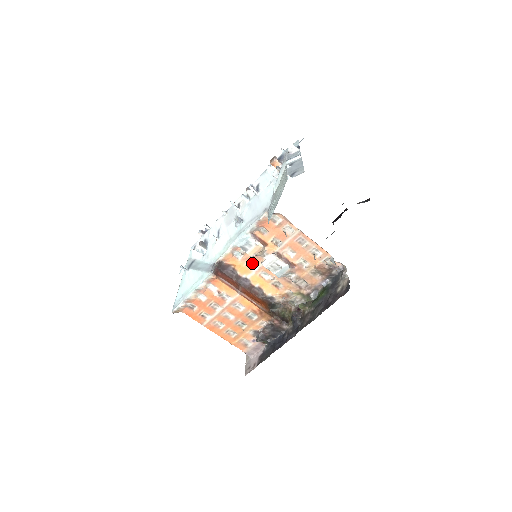
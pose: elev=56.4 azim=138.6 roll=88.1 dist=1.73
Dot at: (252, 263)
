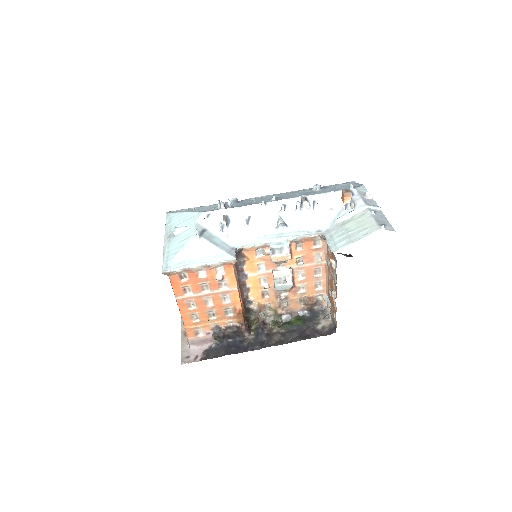
Dot at: (263, 265)
